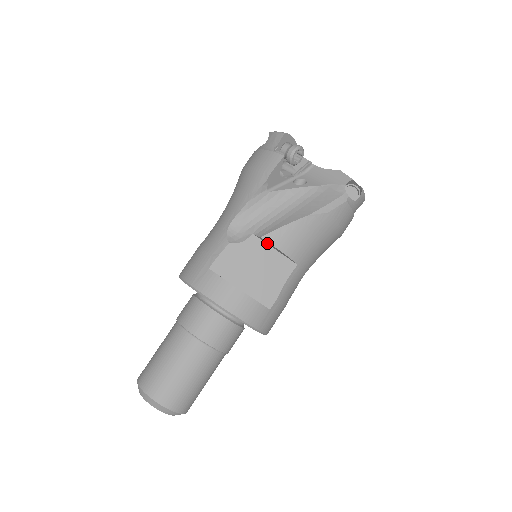
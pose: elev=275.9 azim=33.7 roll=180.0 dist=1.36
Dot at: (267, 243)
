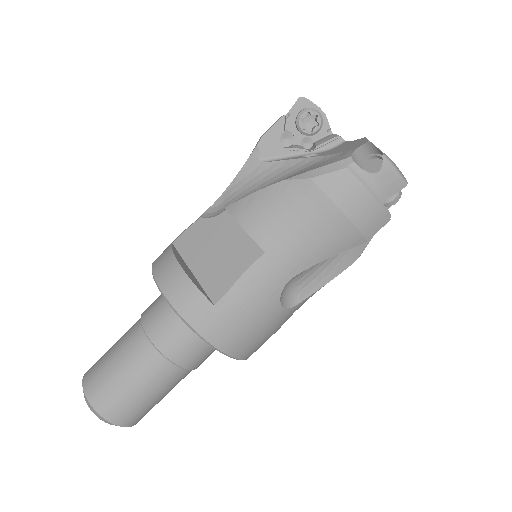
Dot at: occluded
